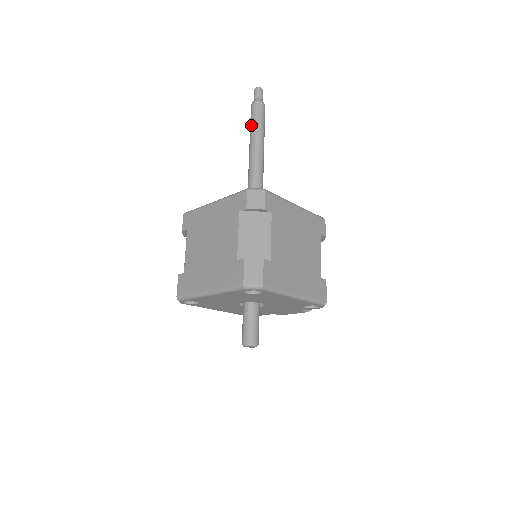
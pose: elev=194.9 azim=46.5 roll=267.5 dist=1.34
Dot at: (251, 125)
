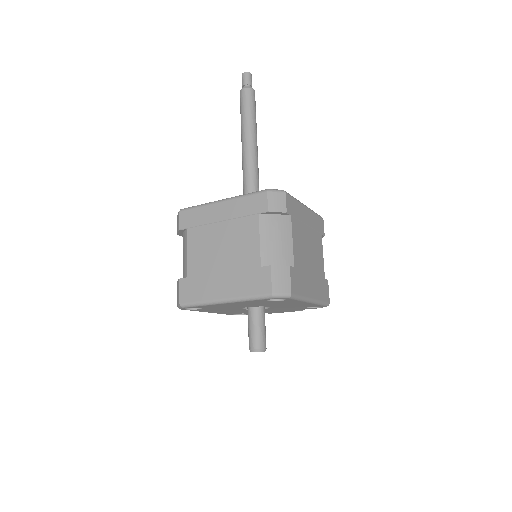
Dot at: (243, 114)
